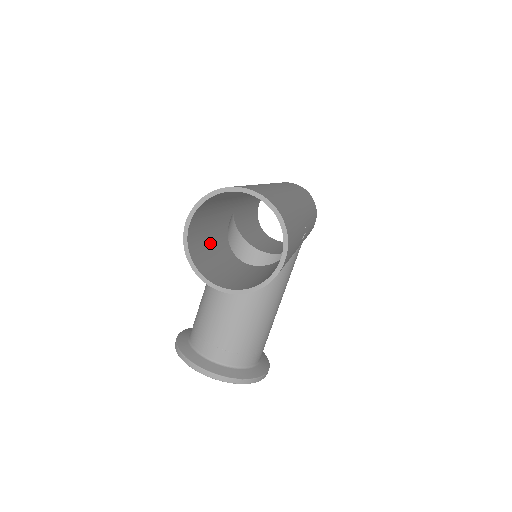
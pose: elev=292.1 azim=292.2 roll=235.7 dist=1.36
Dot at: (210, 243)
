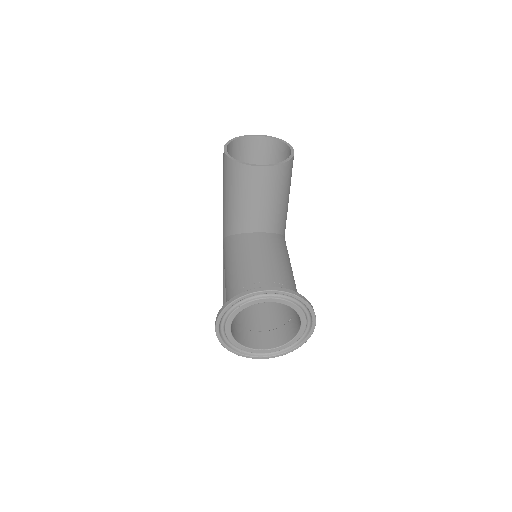
Dot at: (232, 198)
